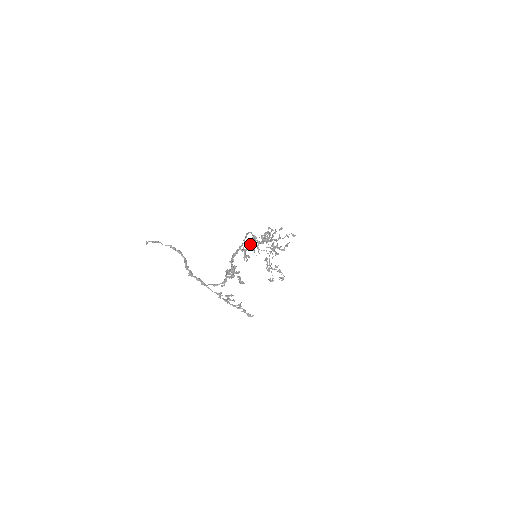
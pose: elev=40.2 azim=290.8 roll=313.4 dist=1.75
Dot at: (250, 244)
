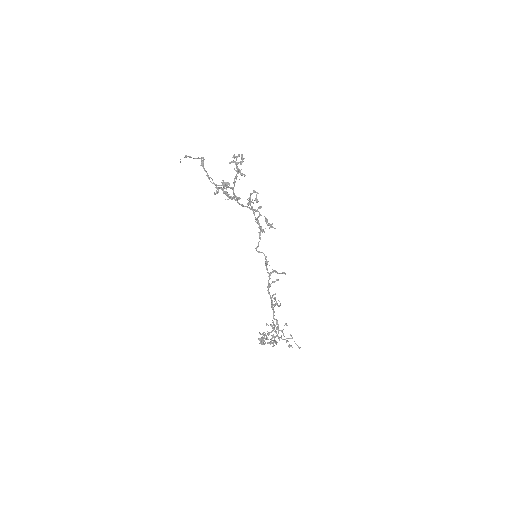
Dot at: (256, 210)
